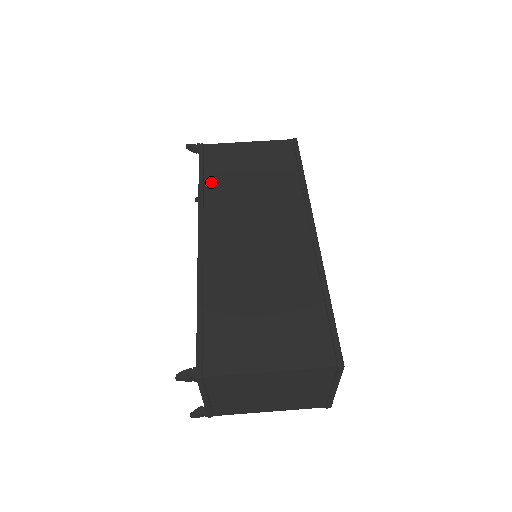
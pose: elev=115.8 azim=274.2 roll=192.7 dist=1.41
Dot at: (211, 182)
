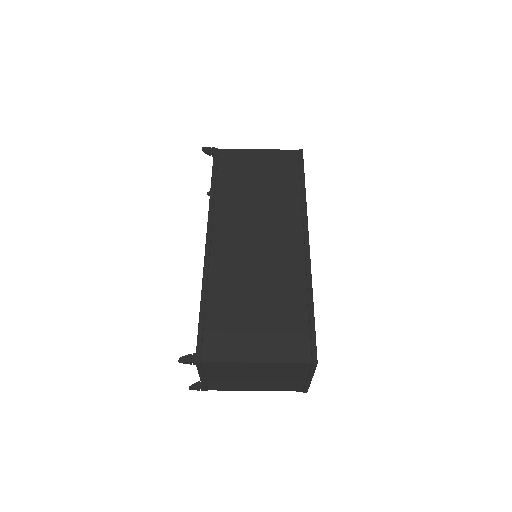
Dot at: (222, 187)
